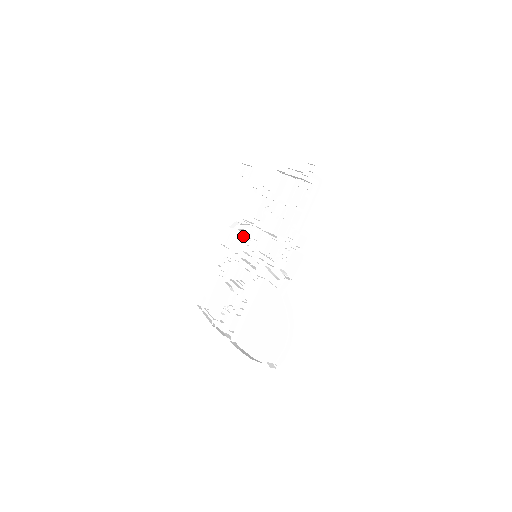
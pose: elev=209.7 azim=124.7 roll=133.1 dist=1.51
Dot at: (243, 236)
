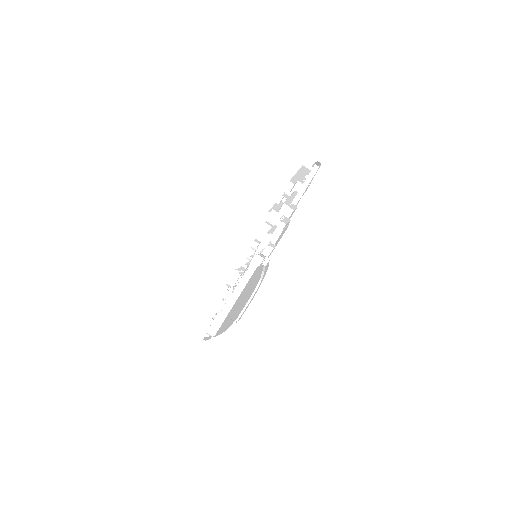
Dot at: occluded
